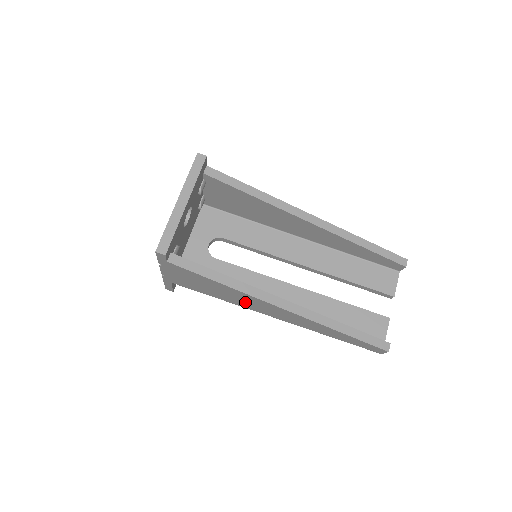
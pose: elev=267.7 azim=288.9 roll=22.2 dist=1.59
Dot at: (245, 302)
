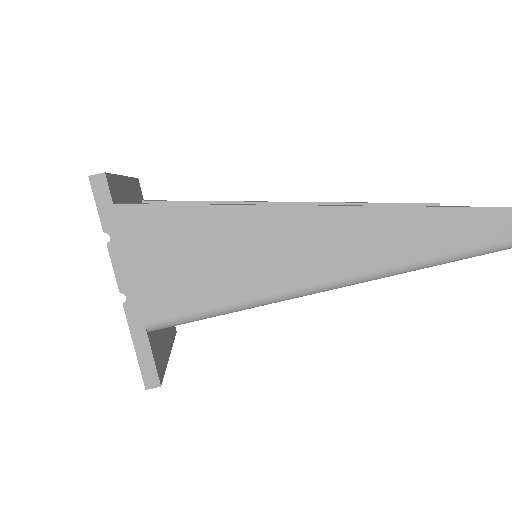
Dot at: (269, 258)
